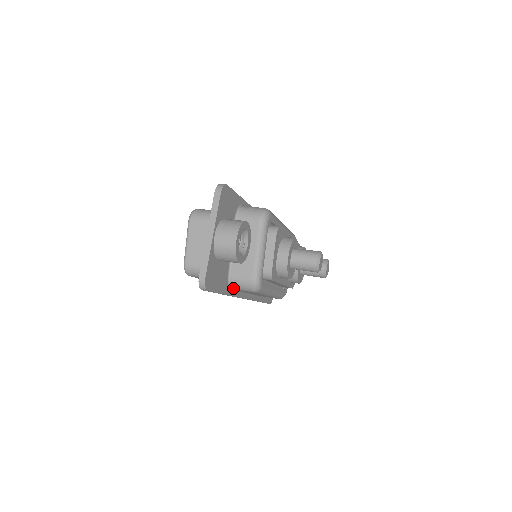
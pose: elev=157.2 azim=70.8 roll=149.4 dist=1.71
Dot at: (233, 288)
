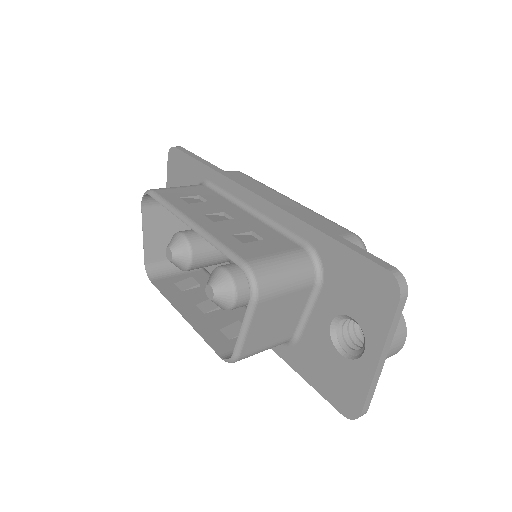
Dot at: occluded
